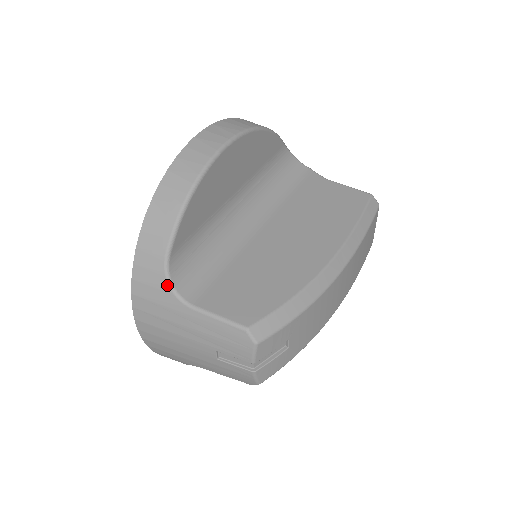
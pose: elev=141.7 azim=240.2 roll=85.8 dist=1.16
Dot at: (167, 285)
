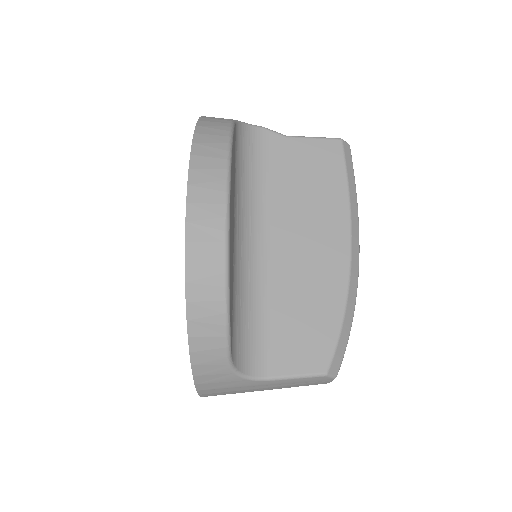
Dot at: (237, 377)
